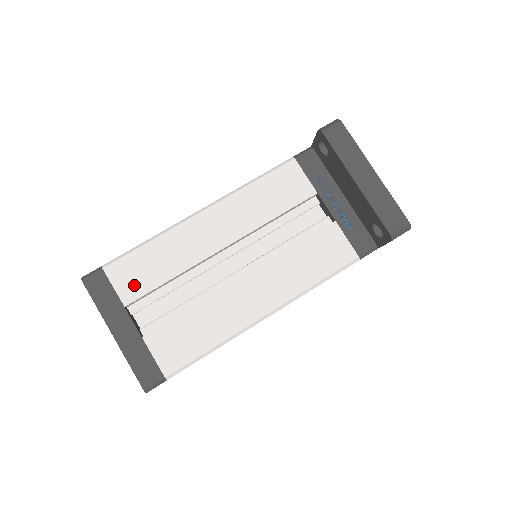
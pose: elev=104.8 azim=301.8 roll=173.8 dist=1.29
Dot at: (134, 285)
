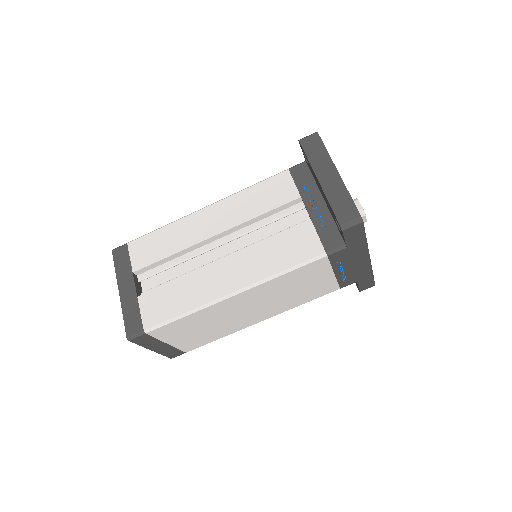
Dot at: (144, 257)
